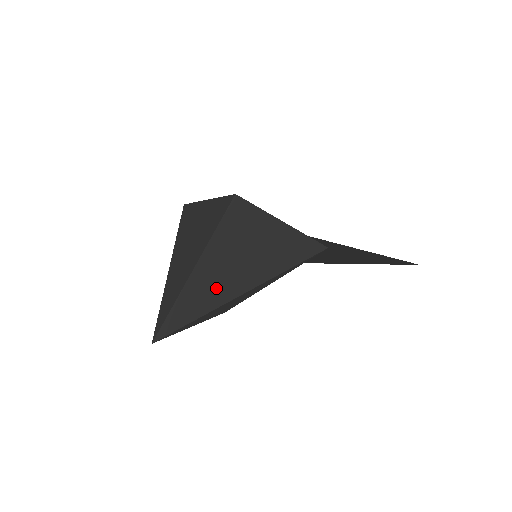
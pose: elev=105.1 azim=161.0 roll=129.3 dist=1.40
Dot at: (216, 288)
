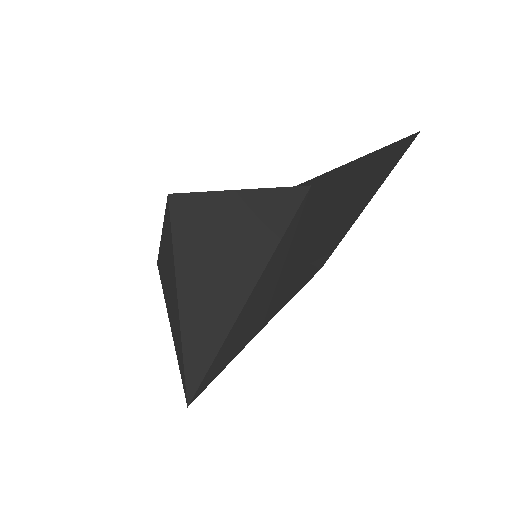
Dot at: (218, 300)
